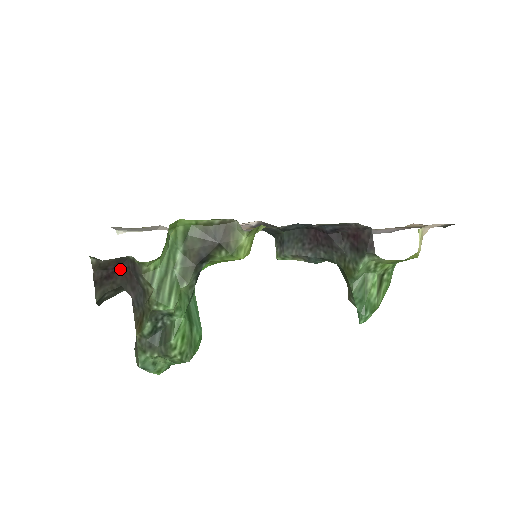
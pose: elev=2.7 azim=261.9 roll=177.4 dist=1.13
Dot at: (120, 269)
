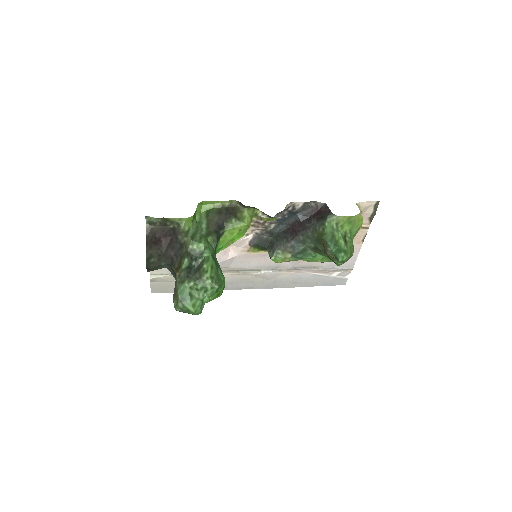
Dot at: (164, 238)
